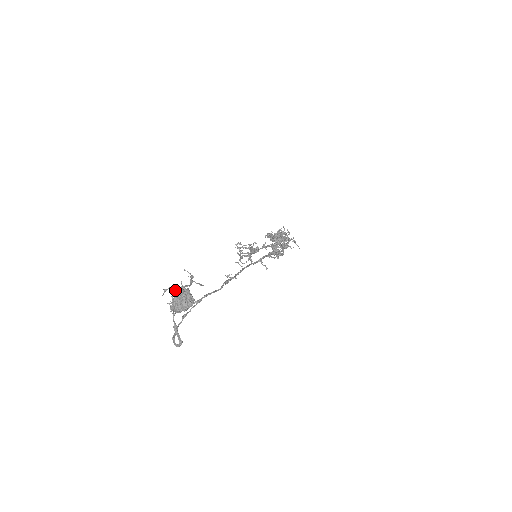
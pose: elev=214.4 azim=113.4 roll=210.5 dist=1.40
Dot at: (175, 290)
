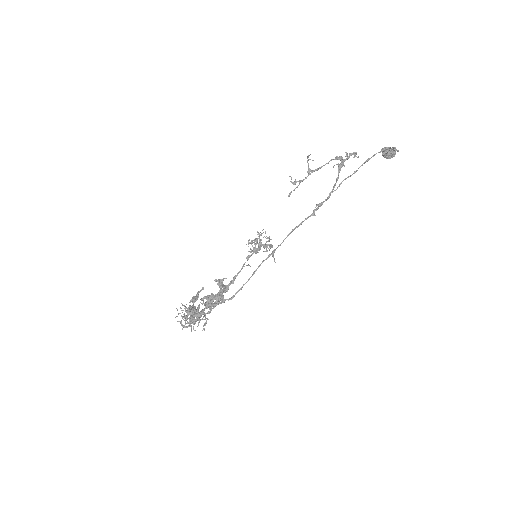
Dot at: (339, 158)
